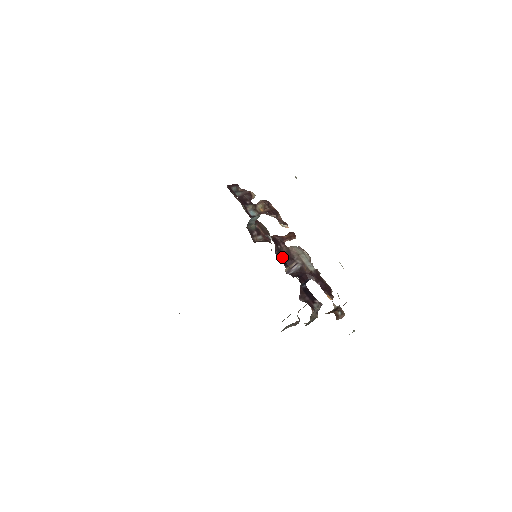
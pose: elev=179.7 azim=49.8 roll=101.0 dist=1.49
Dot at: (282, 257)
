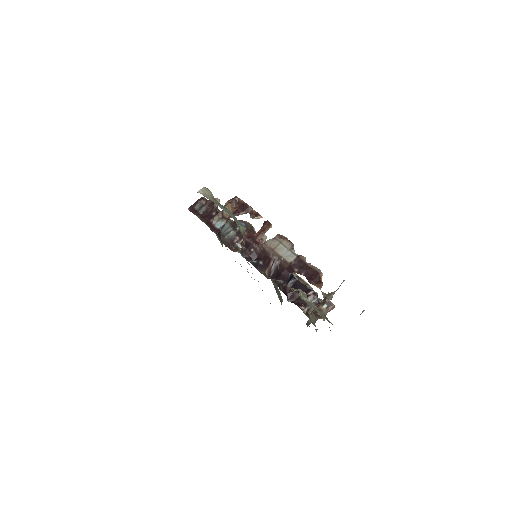
Dot at: (256, 262)
